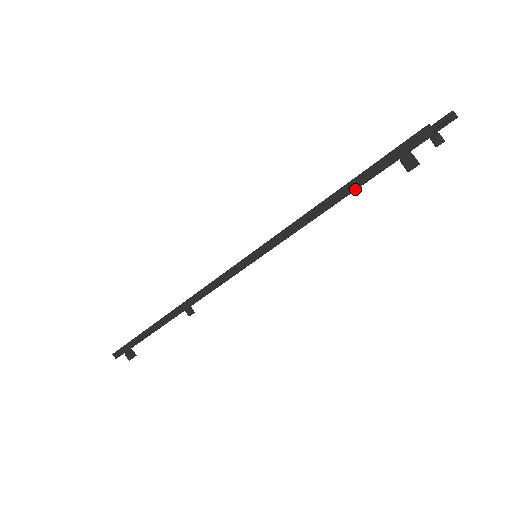
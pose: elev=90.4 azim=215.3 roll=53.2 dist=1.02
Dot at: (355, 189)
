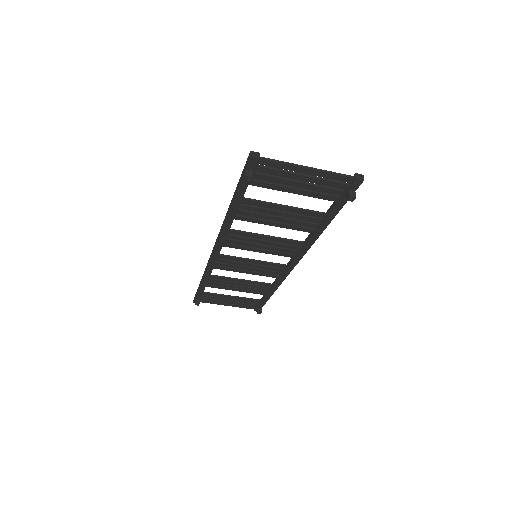
Dot at: (237, 190)
